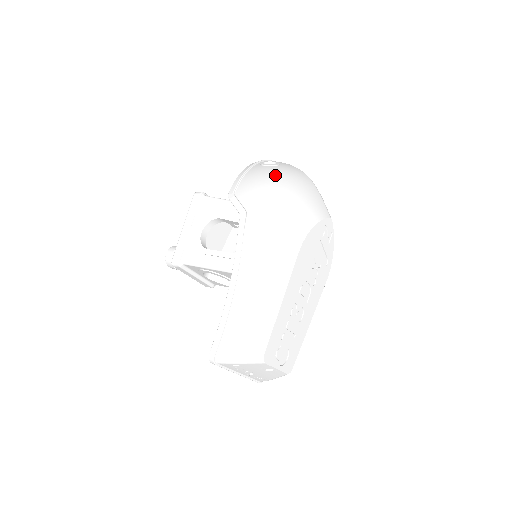
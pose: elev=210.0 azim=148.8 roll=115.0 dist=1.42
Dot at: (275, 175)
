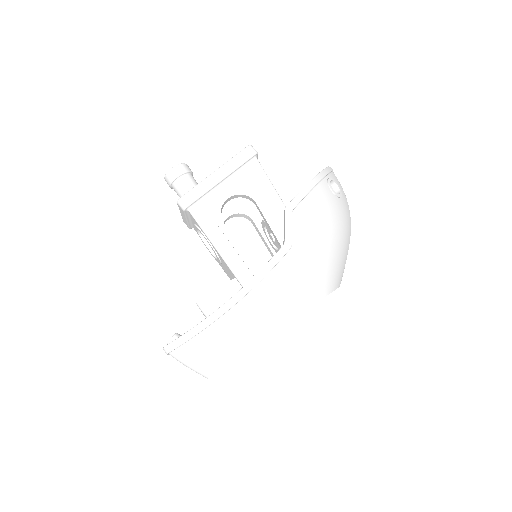
Dot at: (334, 216)
